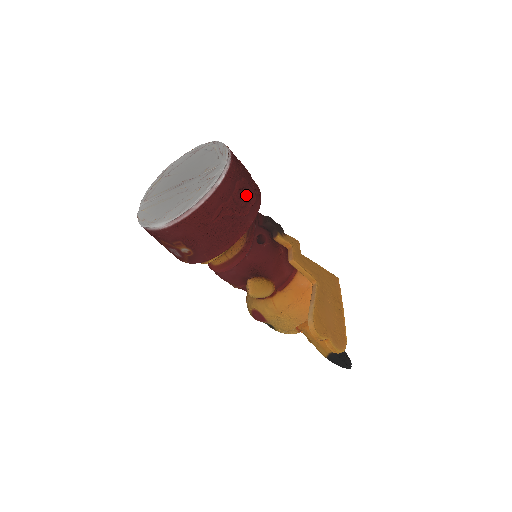
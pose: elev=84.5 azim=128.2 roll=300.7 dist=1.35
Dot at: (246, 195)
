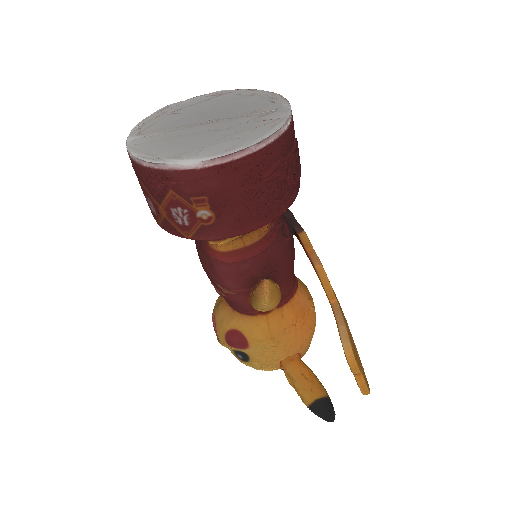
Dot at: (298, 161)
